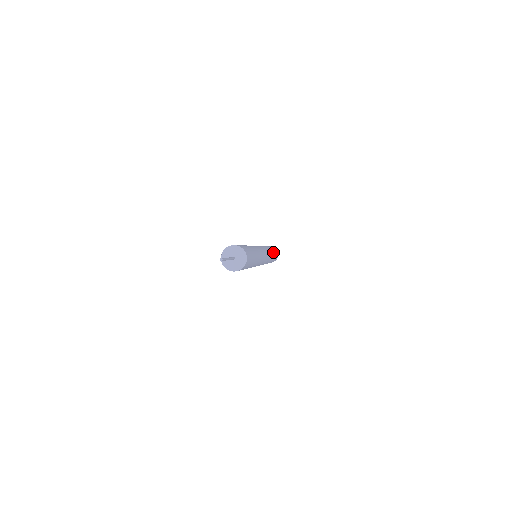
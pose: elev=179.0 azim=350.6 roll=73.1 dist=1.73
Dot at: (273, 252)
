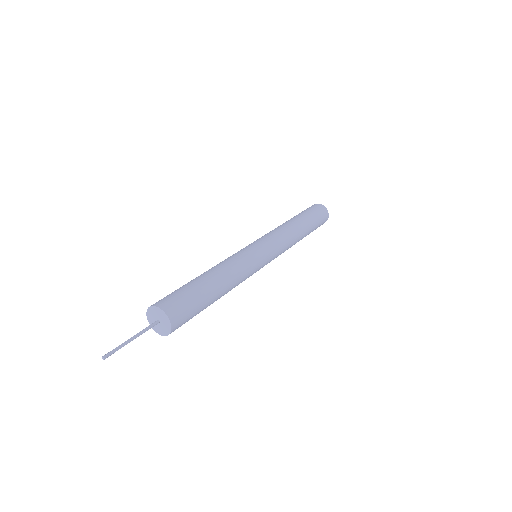
Dot at: occluded
